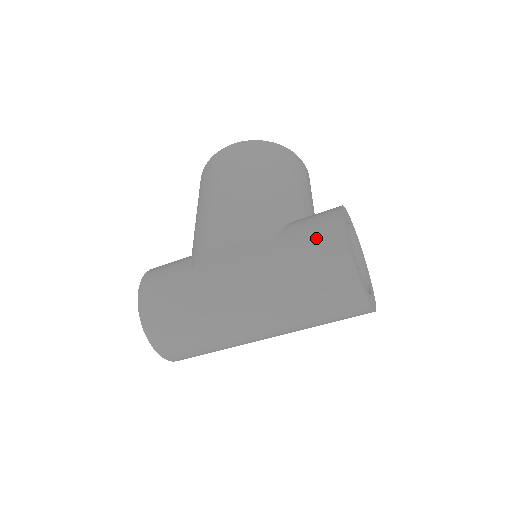
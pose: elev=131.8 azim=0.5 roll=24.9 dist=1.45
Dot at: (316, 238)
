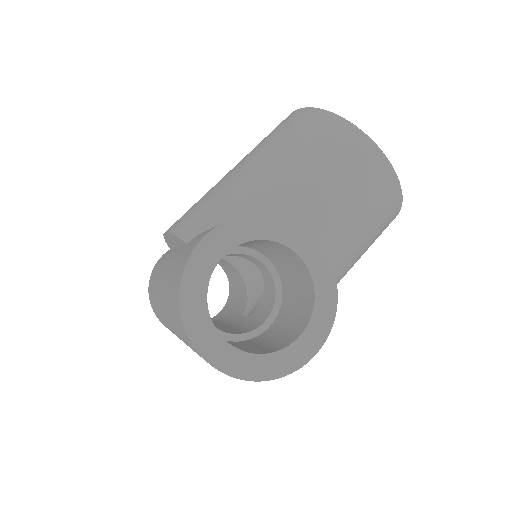
Dot at: (188, 248)
